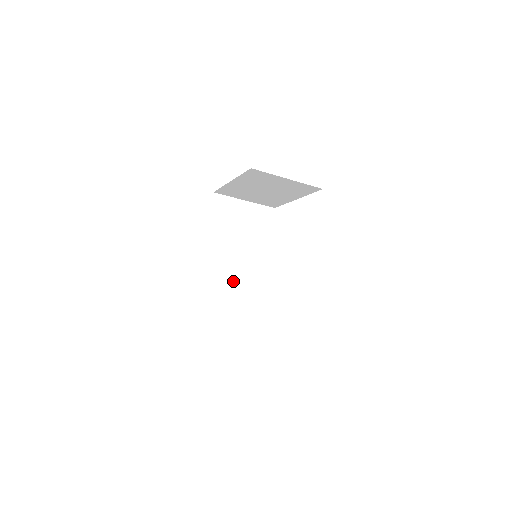
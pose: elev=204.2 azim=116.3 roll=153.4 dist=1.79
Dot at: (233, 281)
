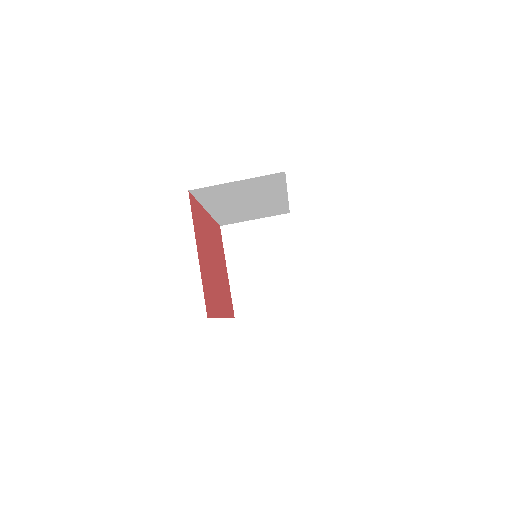
Dot at: occluded
